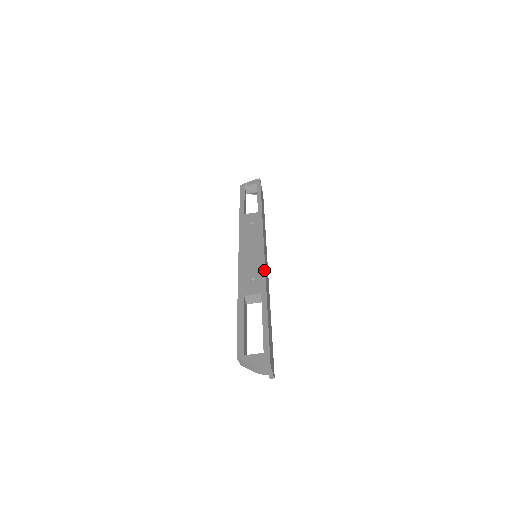
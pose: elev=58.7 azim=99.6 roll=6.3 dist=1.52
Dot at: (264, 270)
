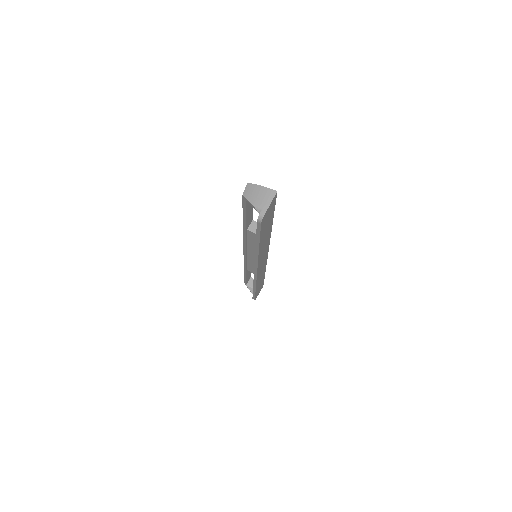
Dot at: occluded
